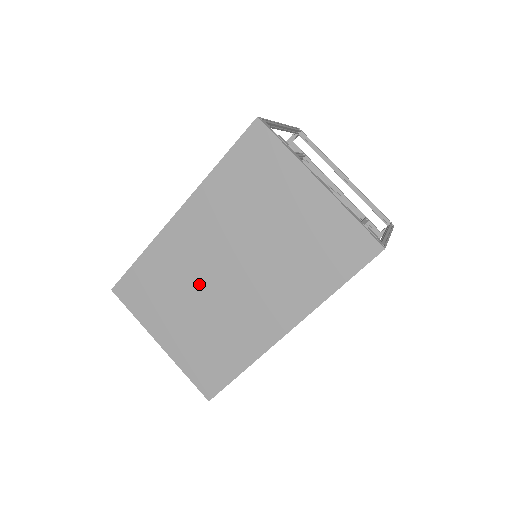
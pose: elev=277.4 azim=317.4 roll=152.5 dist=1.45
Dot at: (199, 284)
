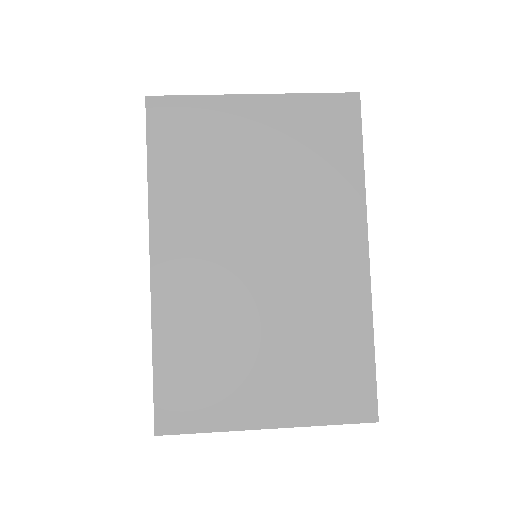
Dot at: (243, 307)
